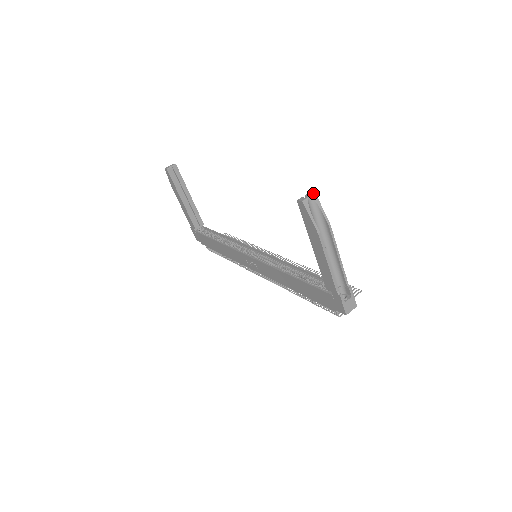
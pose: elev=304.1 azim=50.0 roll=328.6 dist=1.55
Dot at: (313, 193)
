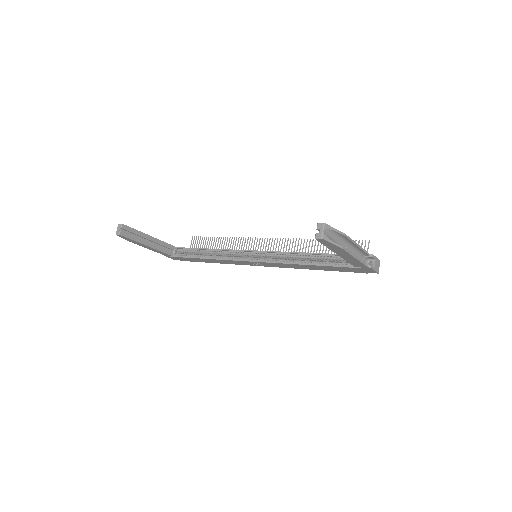
Dot at: (323, 225)
